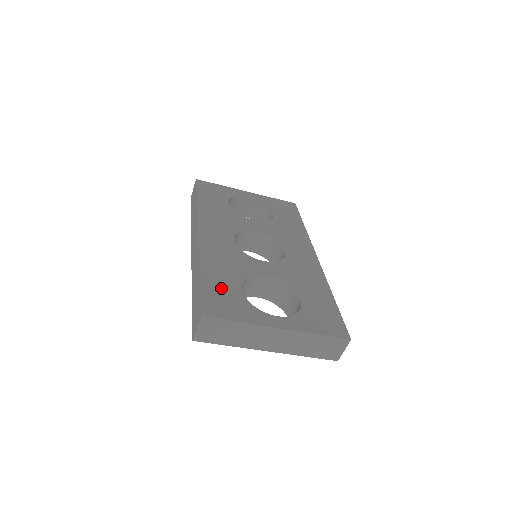
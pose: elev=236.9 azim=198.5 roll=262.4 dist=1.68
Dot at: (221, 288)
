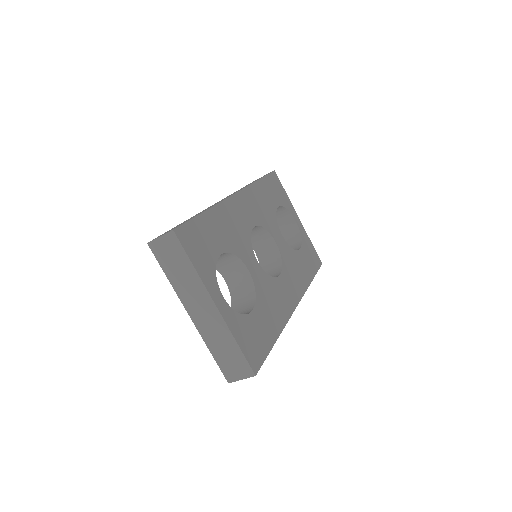
Dot at: (208, 235)
